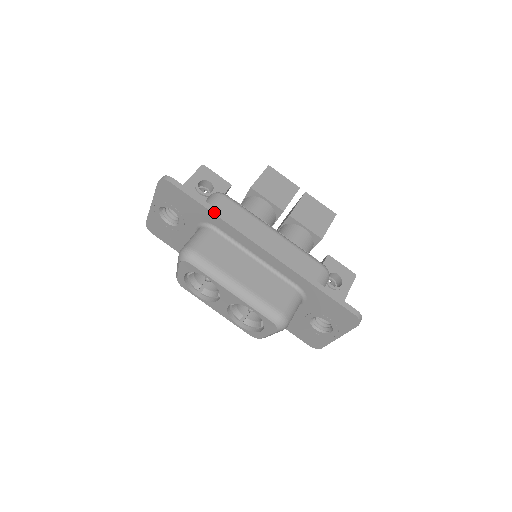
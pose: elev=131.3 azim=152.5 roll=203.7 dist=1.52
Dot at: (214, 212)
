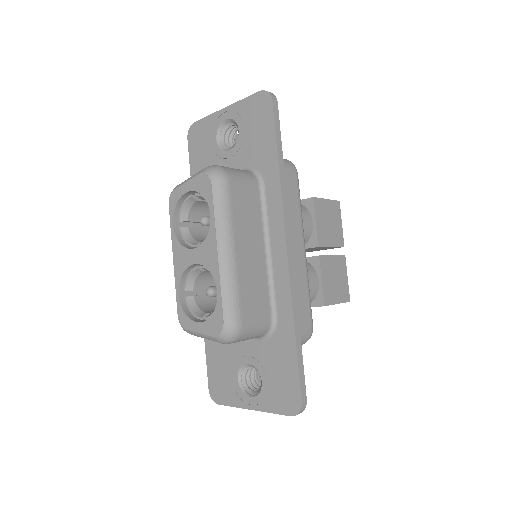
Dot at: (280, 169)
